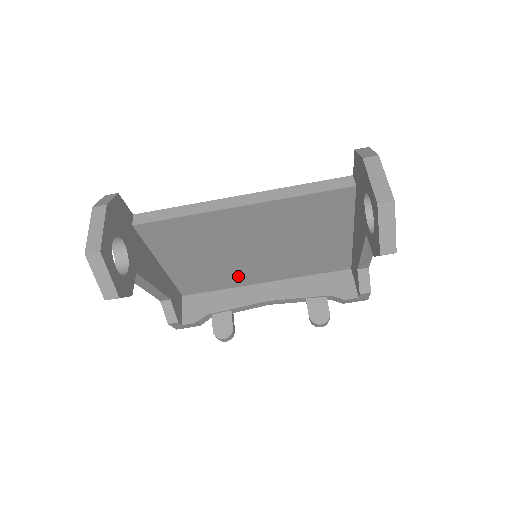
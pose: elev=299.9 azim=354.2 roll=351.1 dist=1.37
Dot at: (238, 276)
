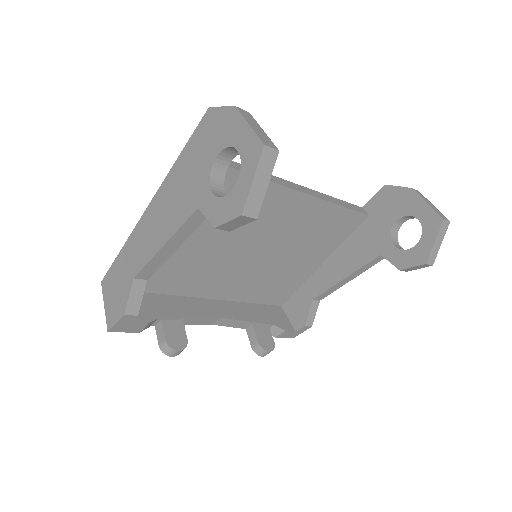
Dot at: (202, 280)
